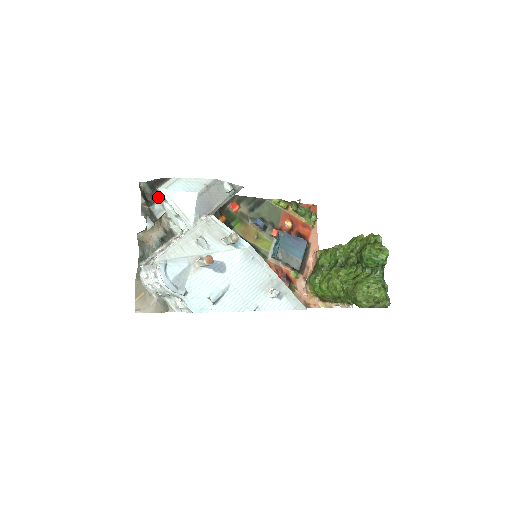
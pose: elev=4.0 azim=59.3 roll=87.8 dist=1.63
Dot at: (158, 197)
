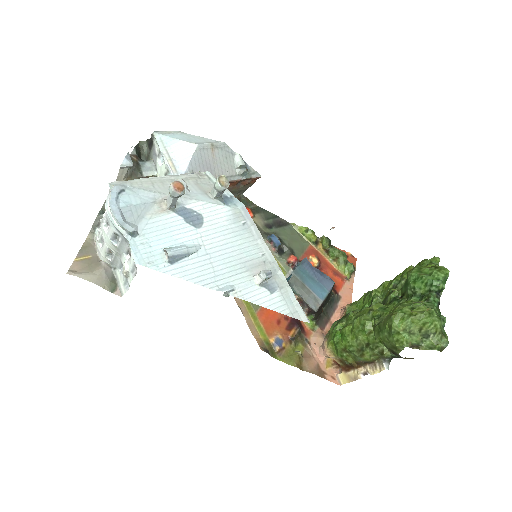
Dot at: (153, 151)
